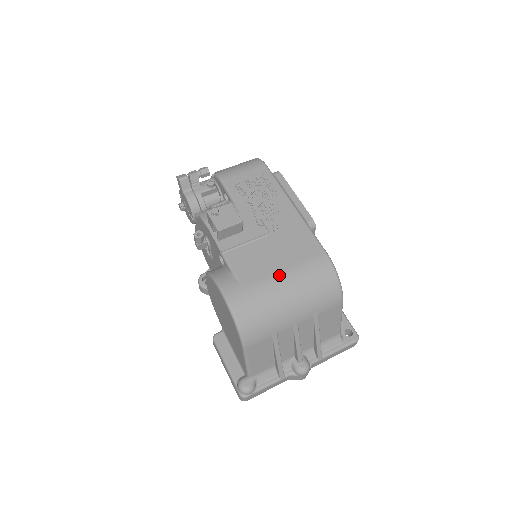
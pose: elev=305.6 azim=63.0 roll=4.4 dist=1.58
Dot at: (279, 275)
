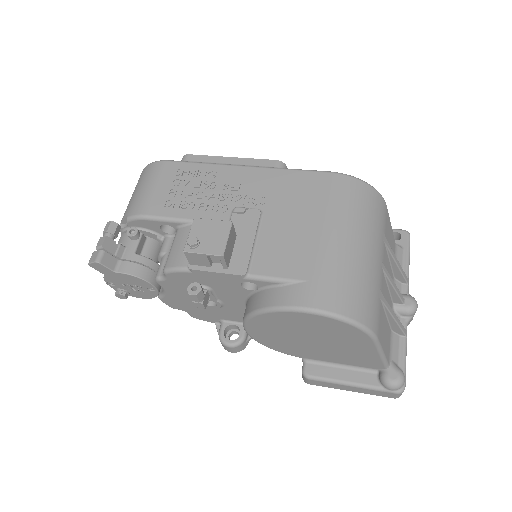
Dot at: (326, 234)
